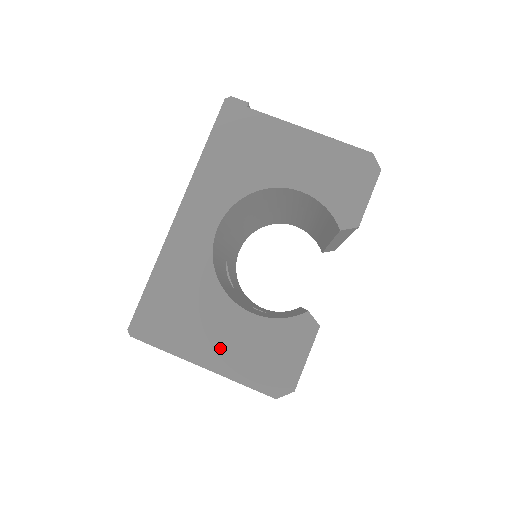
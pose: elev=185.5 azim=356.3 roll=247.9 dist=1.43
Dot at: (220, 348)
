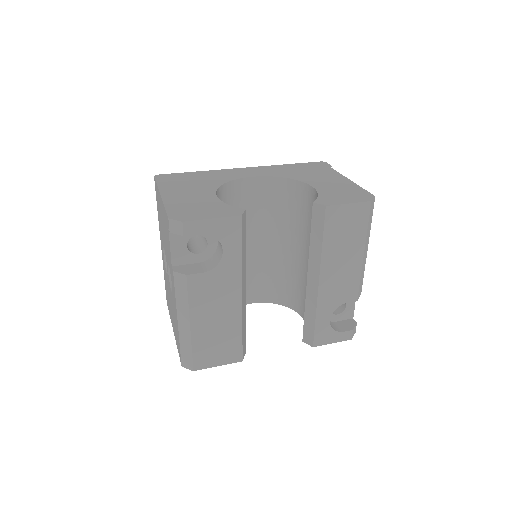
Dot at: (181, 195)
